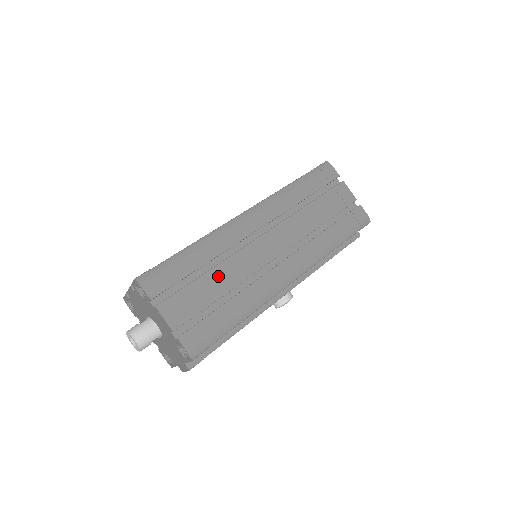
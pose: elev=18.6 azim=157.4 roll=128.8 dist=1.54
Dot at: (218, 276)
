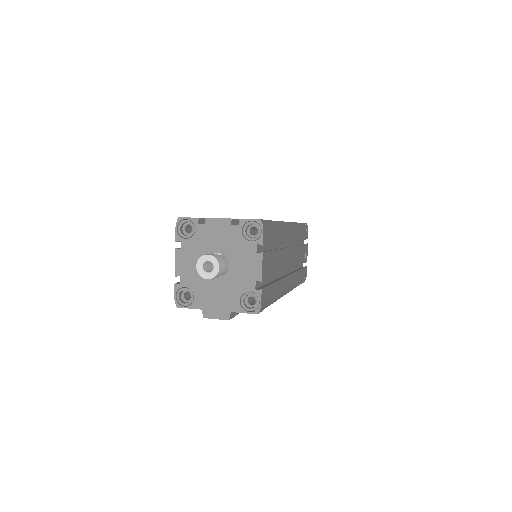
Dot at: (278, 258)
